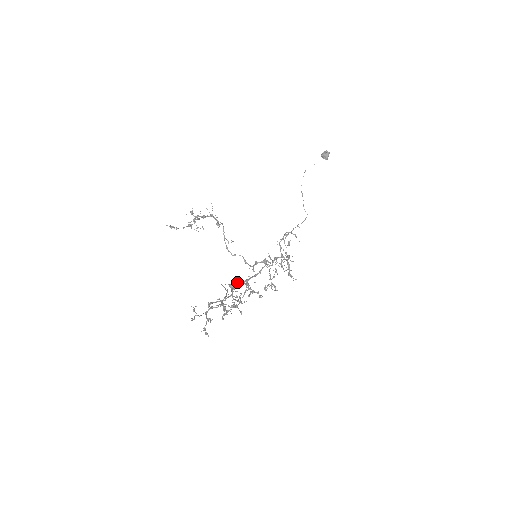
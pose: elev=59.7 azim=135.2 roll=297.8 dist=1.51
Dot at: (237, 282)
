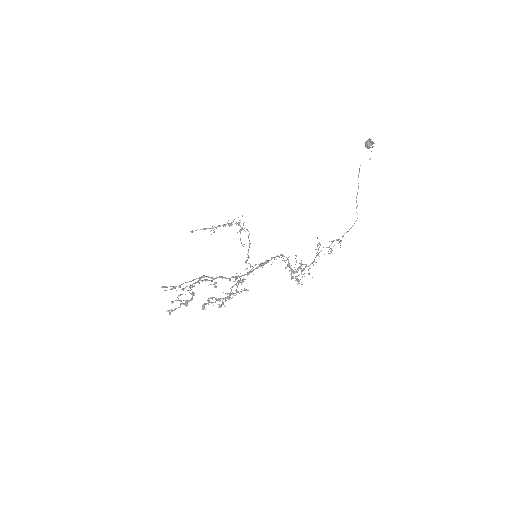
Dot at: occluded
